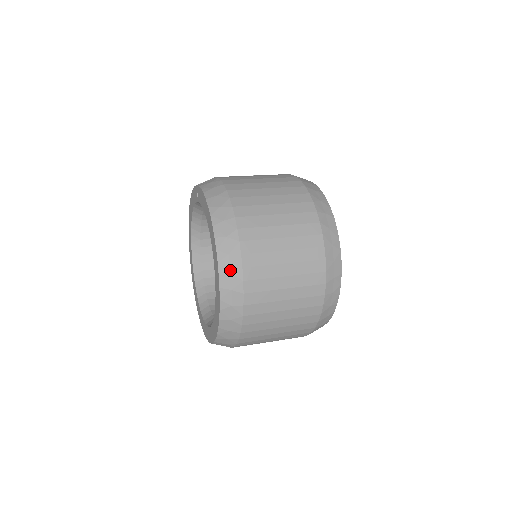
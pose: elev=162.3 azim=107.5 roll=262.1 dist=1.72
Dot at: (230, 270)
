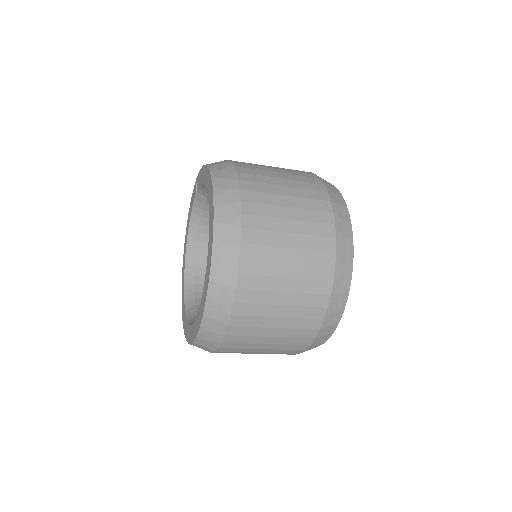
Dot at: (227, 203)
